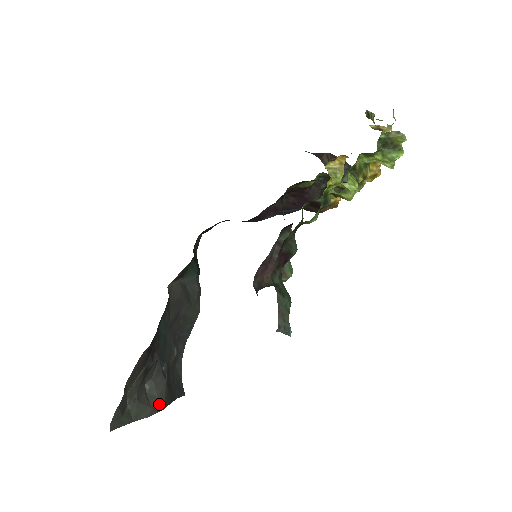
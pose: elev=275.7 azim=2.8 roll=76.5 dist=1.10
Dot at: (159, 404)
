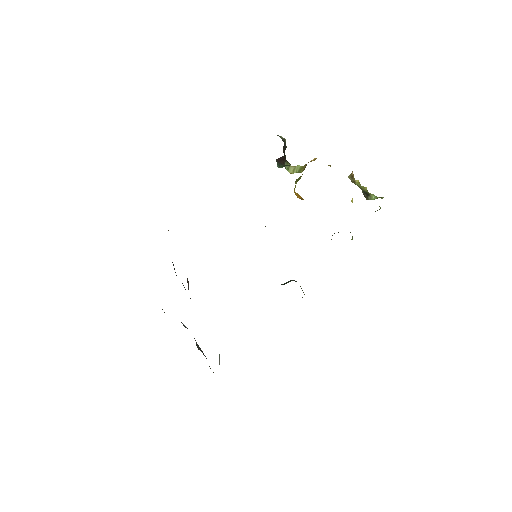
Dot at: occluded
